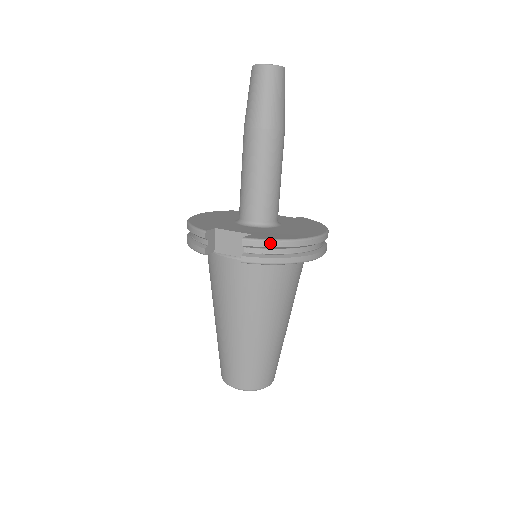
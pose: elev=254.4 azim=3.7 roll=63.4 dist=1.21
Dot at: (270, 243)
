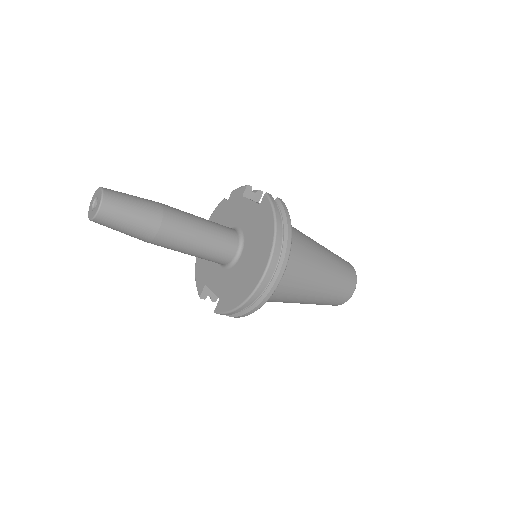
Dot at: (229, 314)
